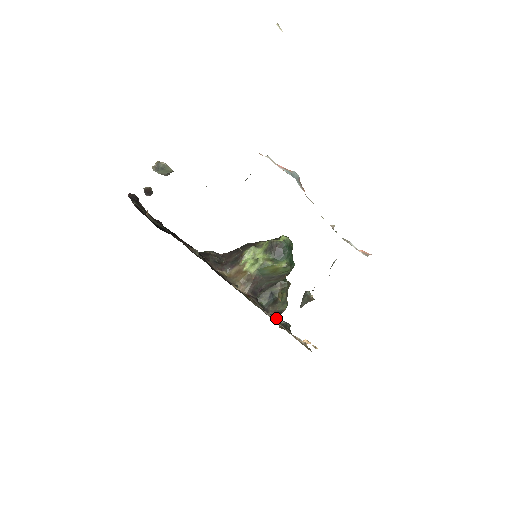
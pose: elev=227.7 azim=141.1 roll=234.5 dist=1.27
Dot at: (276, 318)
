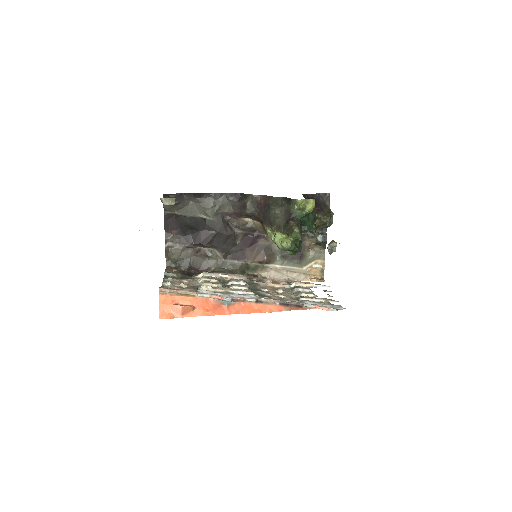
Dot at: occluded
